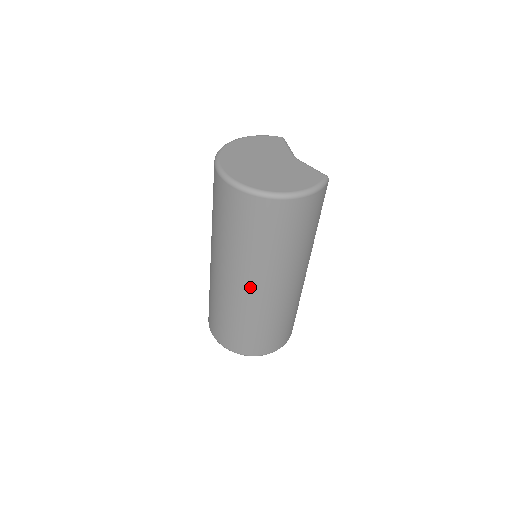
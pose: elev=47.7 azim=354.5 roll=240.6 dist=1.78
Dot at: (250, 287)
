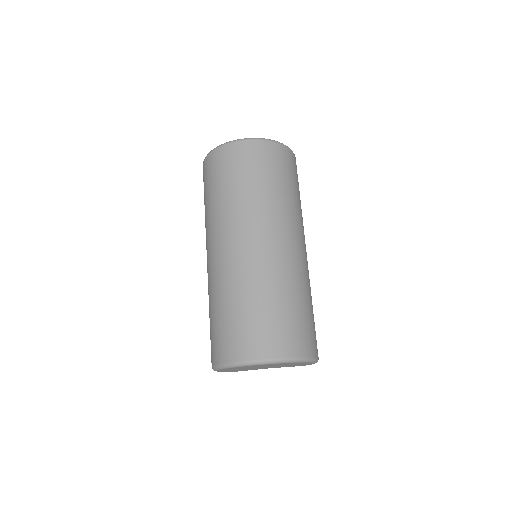
Dot at: (291, 240)
